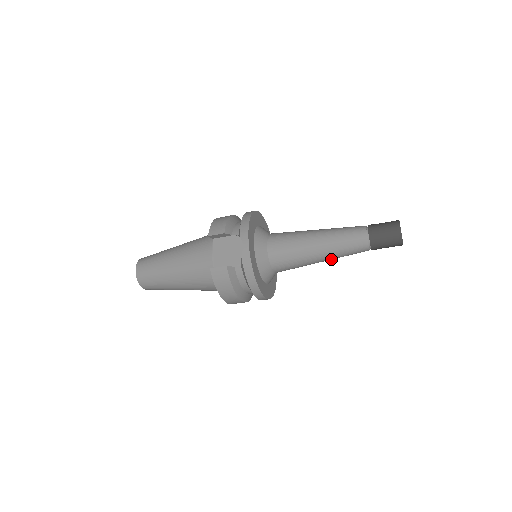
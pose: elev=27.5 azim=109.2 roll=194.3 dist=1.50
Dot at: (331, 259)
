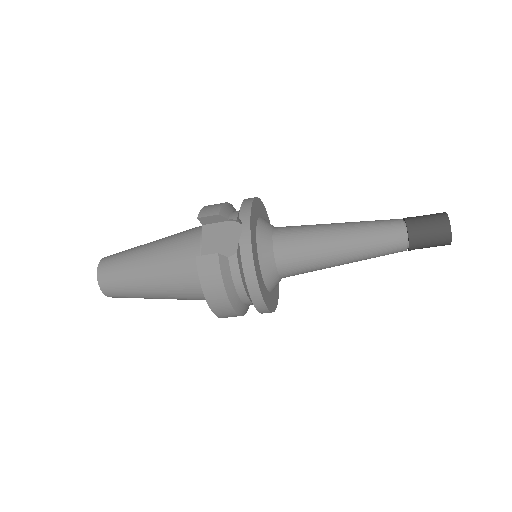
Dot at: (355, 260)
